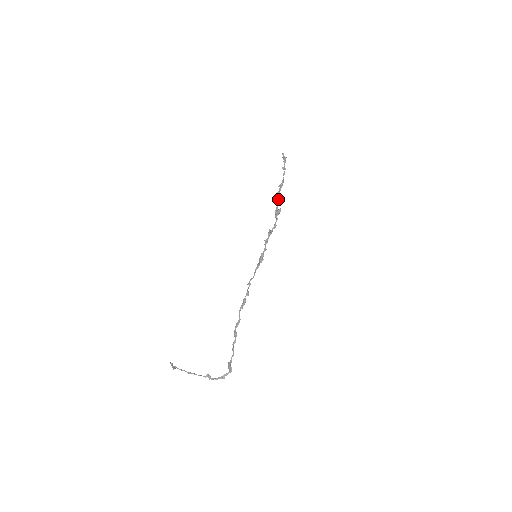
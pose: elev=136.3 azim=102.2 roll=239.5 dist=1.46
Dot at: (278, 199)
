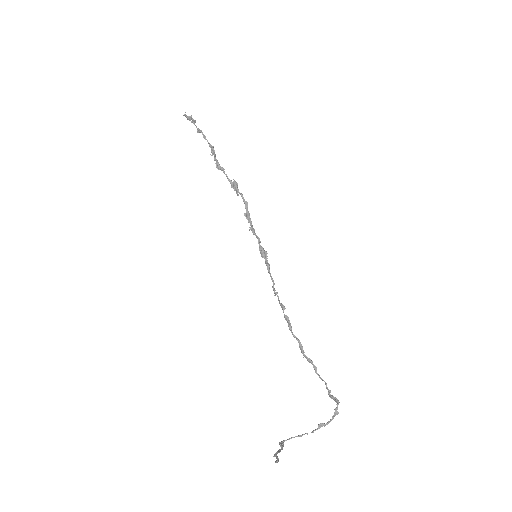
Dot at: (223, 172)
